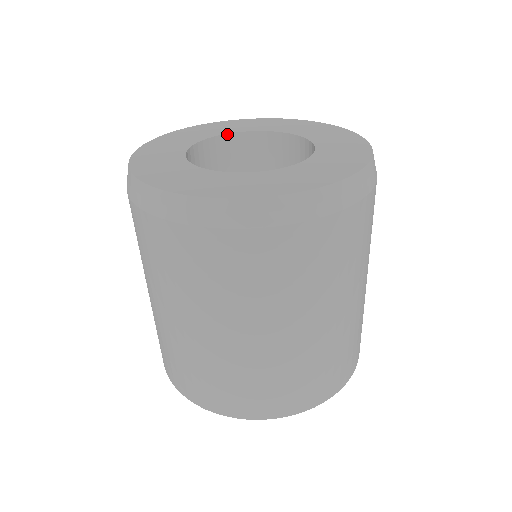
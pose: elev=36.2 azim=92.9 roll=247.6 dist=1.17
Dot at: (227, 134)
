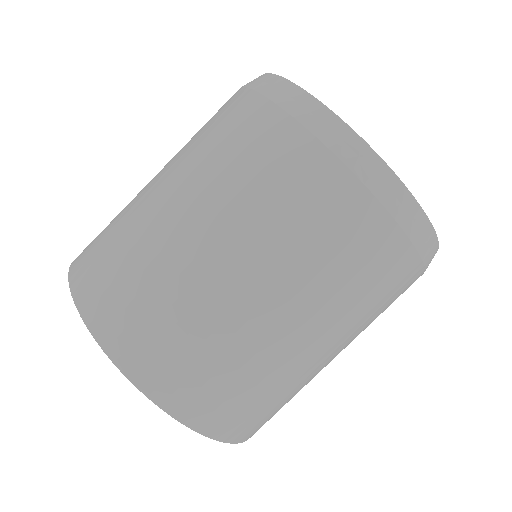
Dot at: occluded
